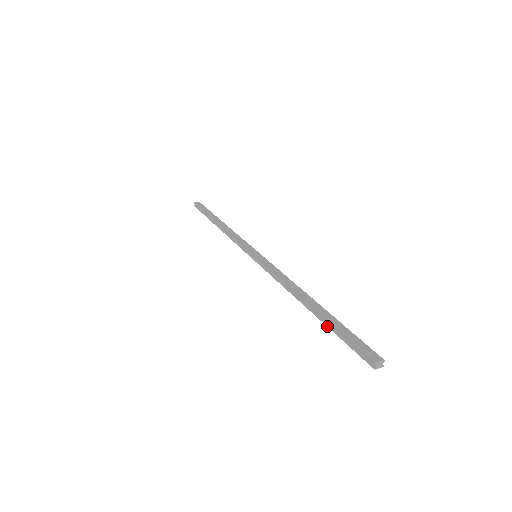
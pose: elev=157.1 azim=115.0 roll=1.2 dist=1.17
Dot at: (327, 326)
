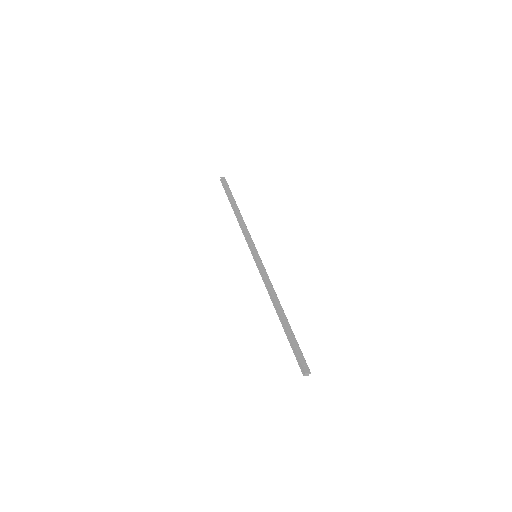
Dot at: (286, 335)
